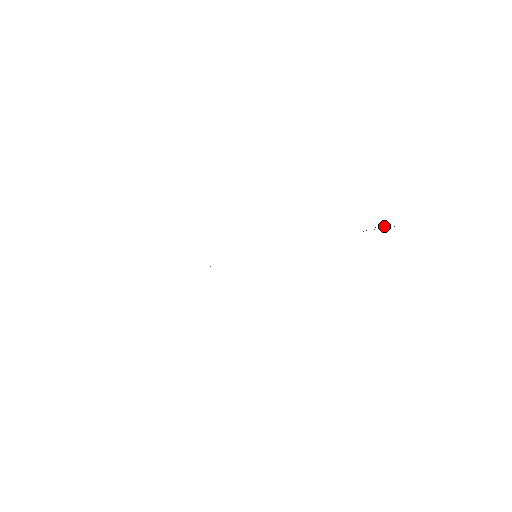
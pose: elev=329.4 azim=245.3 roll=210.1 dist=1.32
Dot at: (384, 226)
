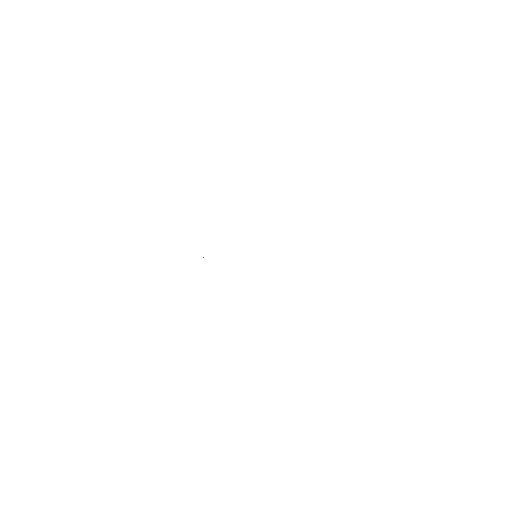
Dot at: occluded
